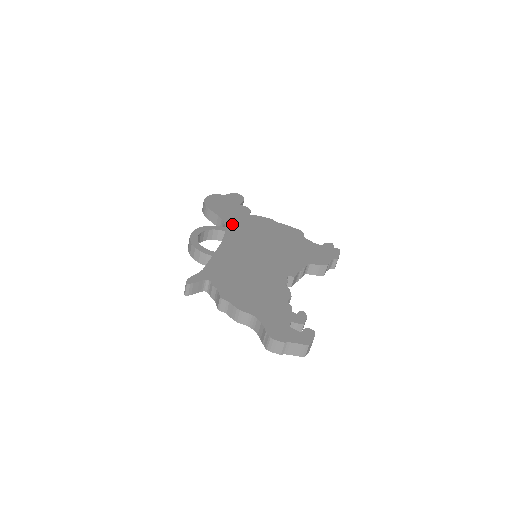
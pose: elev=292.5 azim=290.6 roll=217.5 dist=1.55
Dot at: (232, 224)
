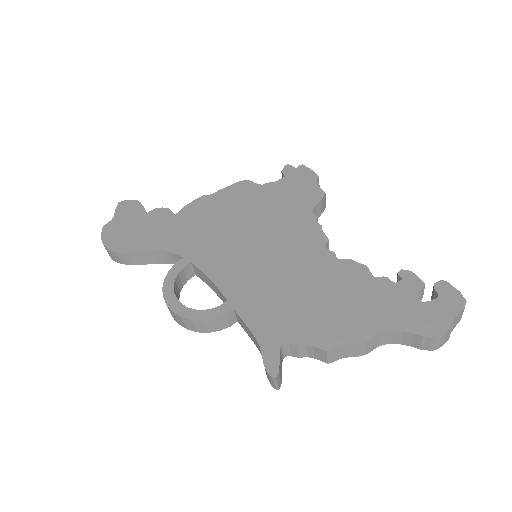
Dot at: (182, 246)
